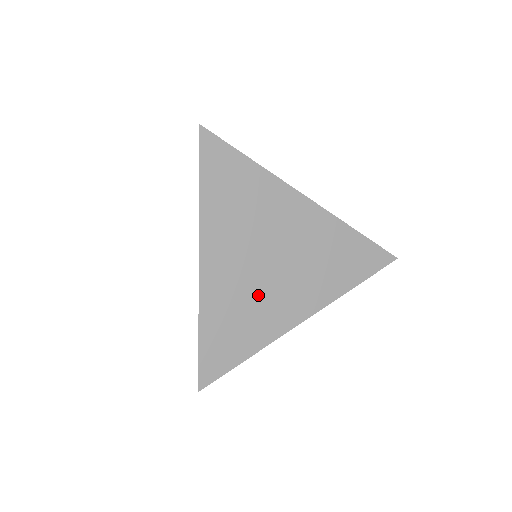
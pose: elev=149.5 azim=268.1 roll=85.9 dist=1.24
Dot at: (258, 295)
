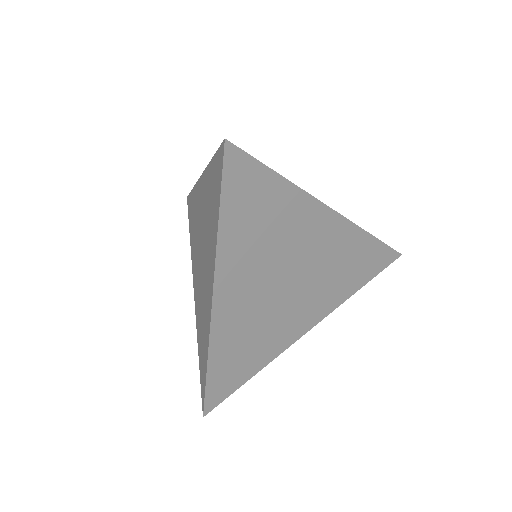
Dot at: (269, 319)
